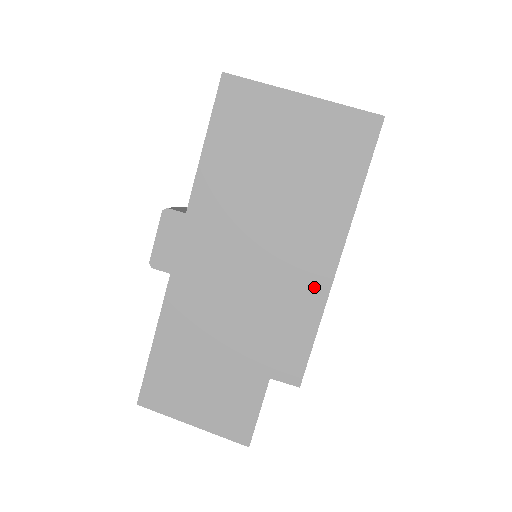
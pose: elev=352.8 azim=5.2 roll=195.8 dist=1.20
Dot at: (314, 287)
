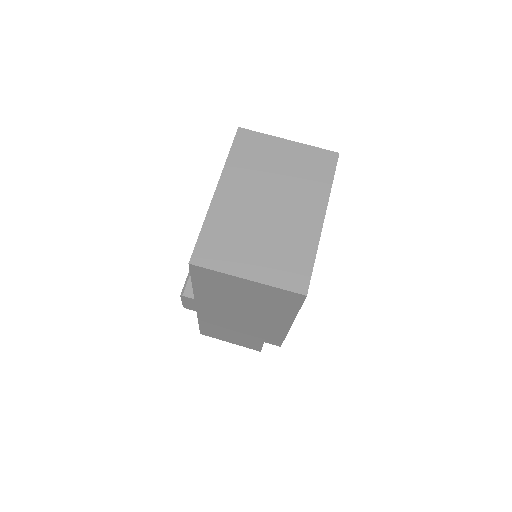
Dot at: (279, 329)
